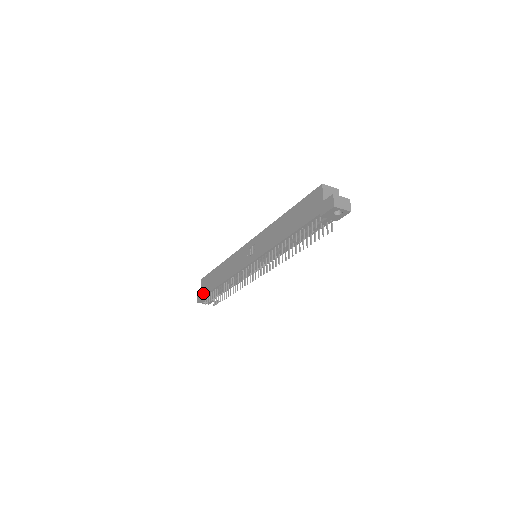
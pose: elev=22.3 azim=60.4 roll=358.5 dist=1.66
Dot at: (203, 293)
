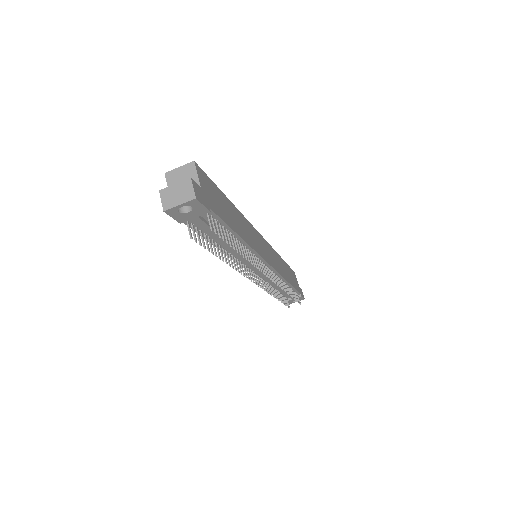
Dot at: occluded
